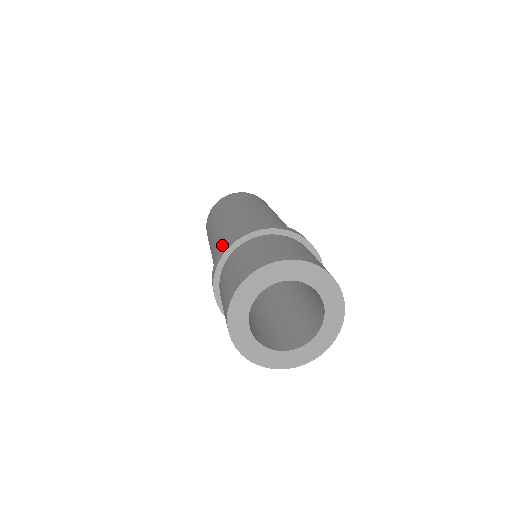
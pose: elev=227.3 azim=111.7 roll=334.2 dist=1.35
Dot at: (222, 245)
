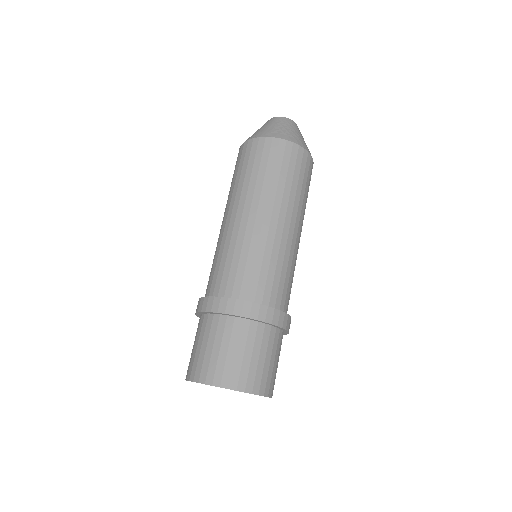
Dot at: occluded
